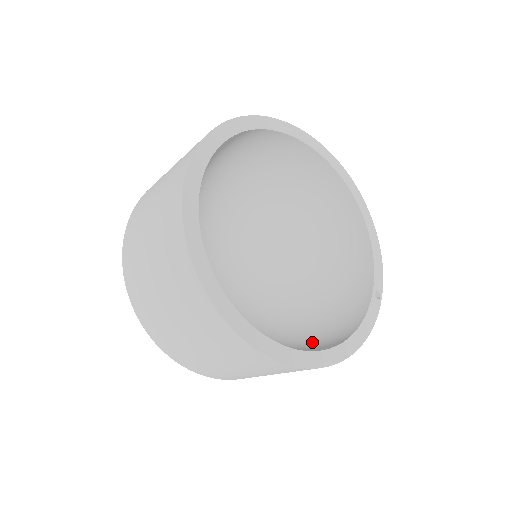
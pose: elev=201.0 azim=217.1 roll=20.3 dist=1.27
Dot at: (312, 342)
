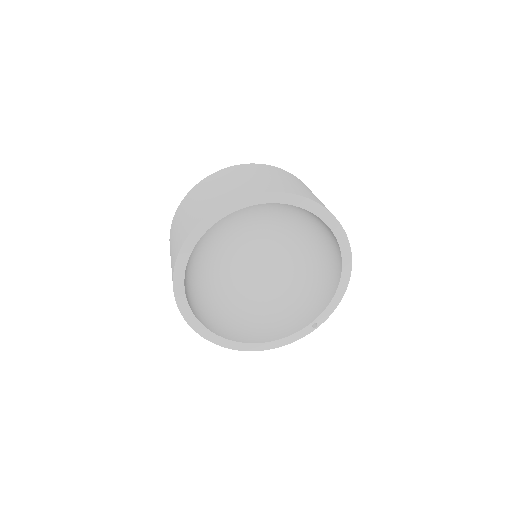
Dot at: (256, 325)
